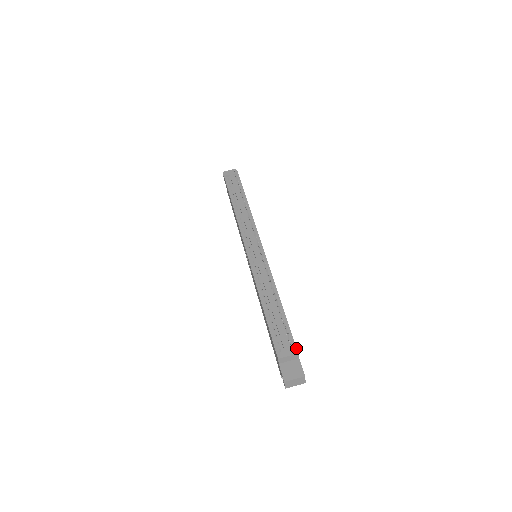
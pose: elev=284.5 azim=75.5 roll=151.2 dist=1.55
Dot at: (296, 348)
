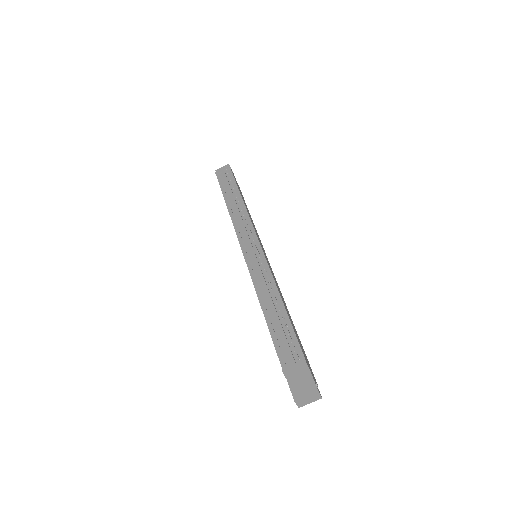
Dot at: (304, 358)
